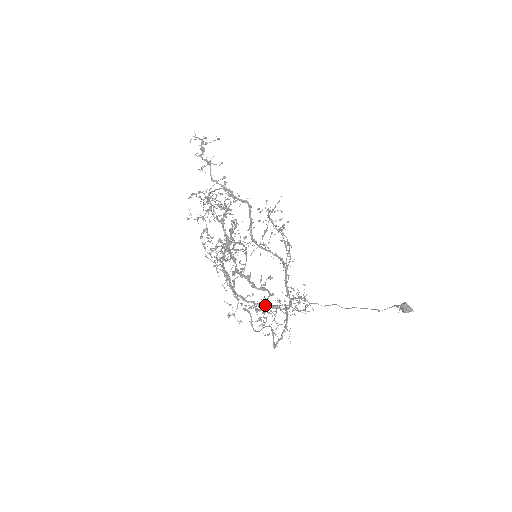
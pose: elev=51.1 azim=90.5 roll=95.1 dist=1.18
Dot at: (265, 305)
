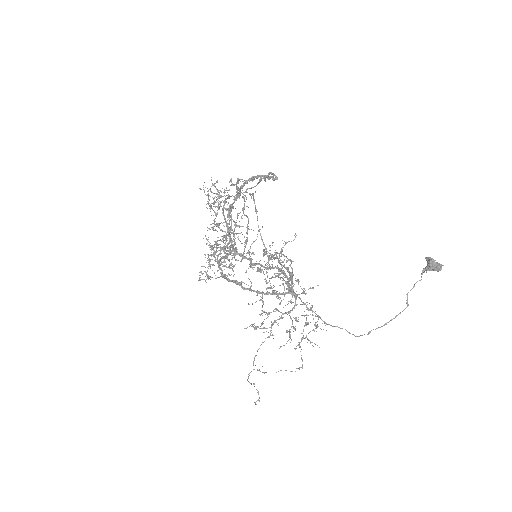
Dot at: occluded
